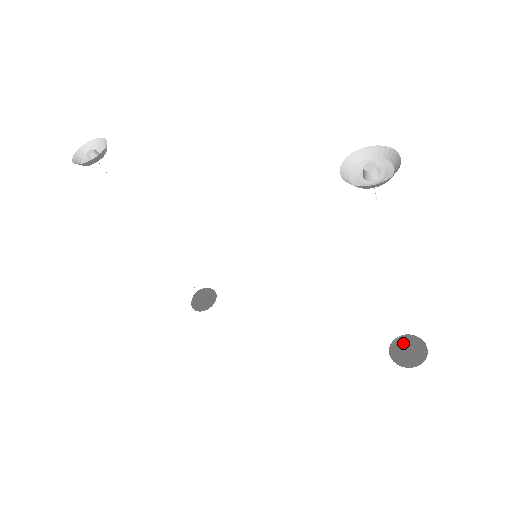
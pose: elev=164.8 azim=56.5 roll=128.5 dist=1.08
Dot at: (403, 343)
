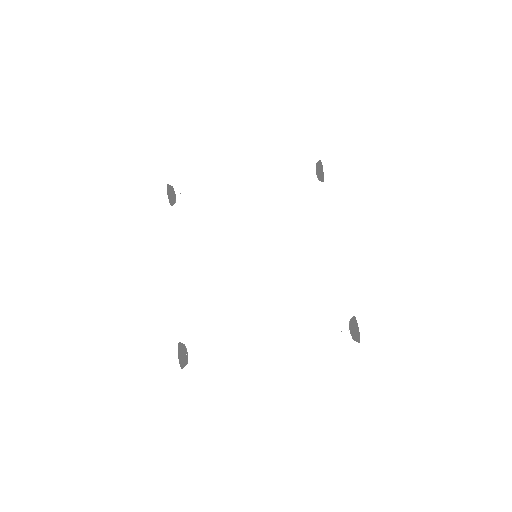
Dot at: (350, 326)
